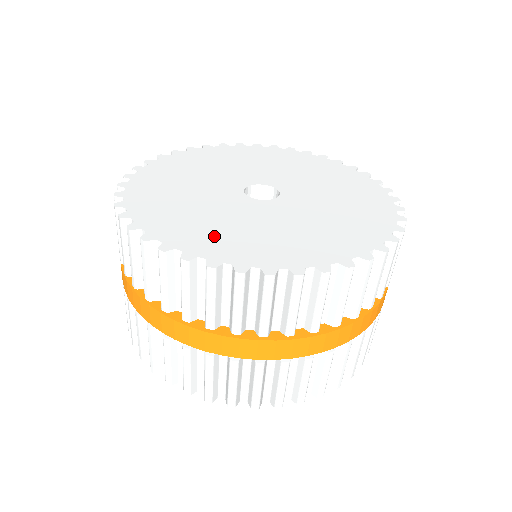
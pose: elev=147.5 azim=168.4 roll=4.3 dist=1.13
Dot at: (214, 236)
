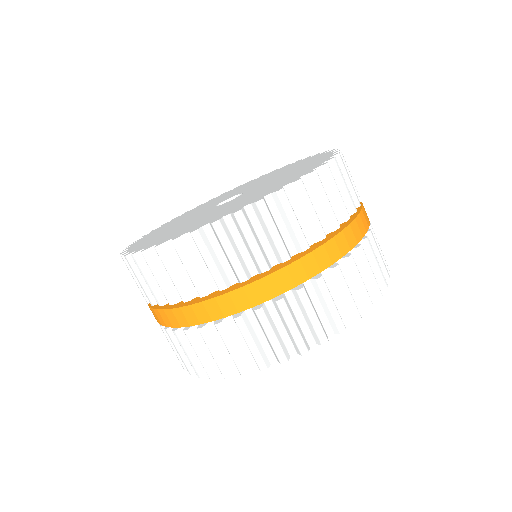
Dot at: (236, 206)
